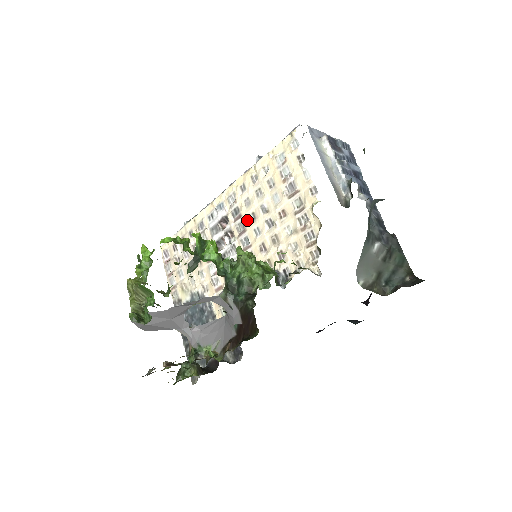
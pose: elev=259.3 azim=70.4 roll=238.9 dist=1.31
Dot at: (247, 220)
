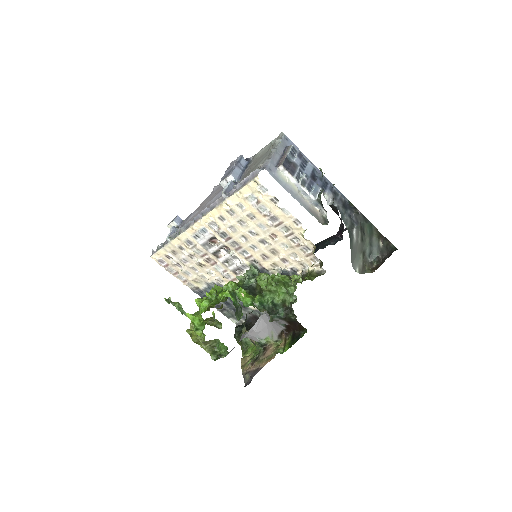
Dot at: (240, 241)
